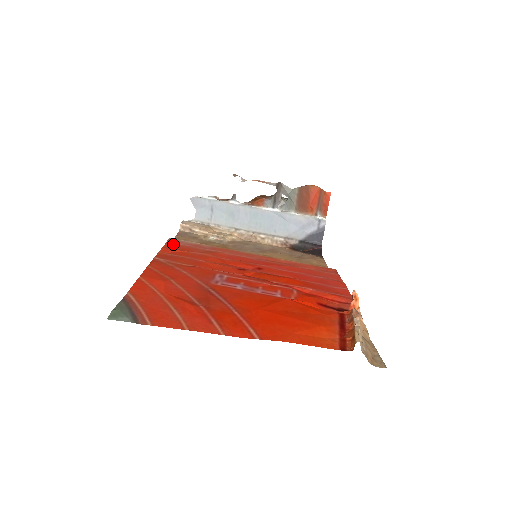
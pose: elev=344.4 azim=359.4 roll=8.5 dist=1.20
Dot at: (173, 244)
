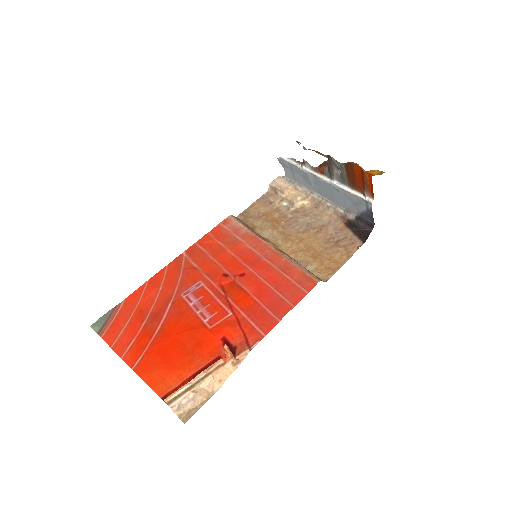
Dot at: (220, 228)
